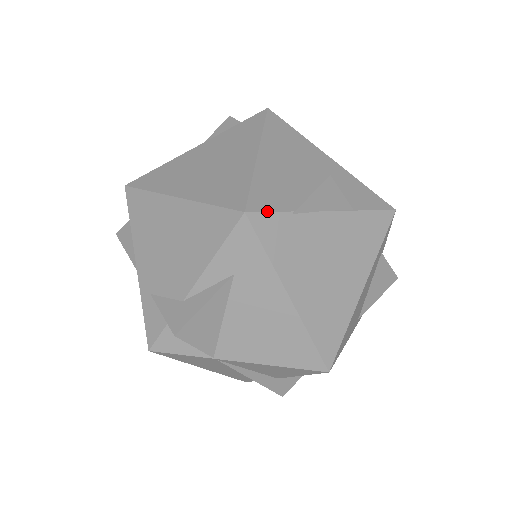
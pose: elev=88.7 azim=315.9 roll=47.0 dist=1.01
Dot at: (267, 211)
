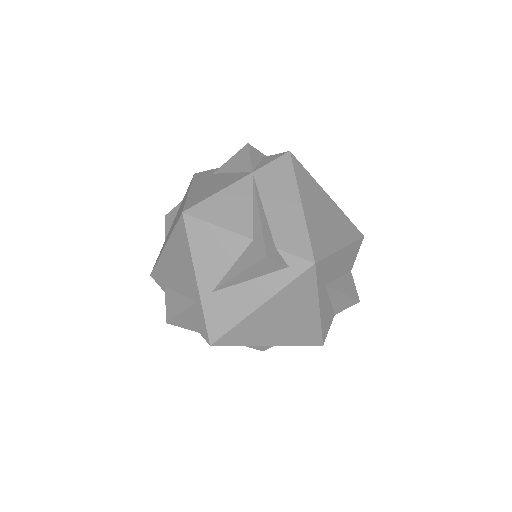
Dot at: occluded
